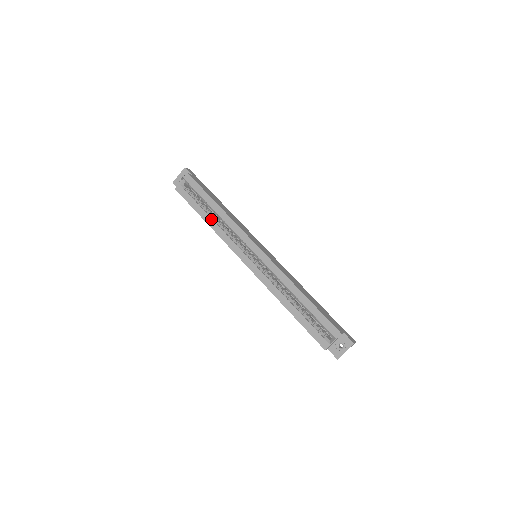
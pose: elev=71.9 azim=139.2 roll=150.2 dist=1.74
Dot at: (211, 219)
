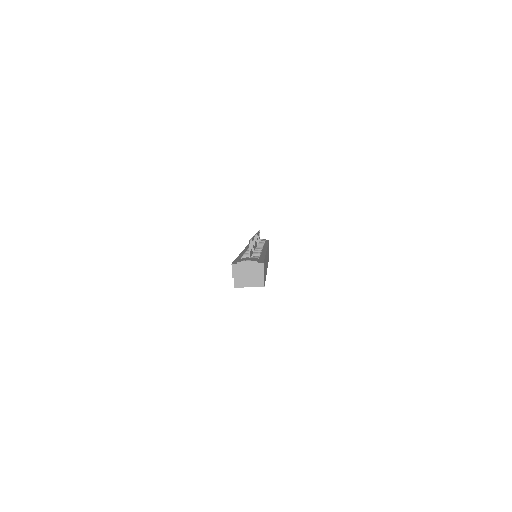
Dot at: occluded
